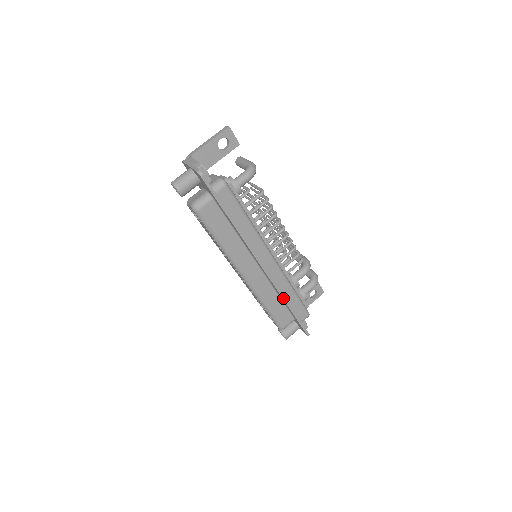
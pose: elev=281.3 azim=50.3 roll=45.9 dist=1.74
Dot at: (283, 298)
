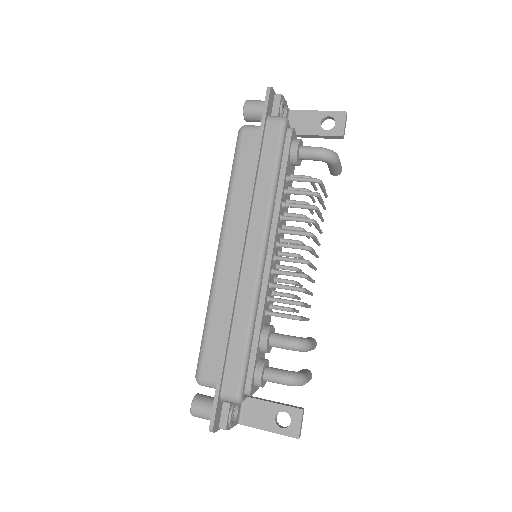
Dot at: (229, 319)
